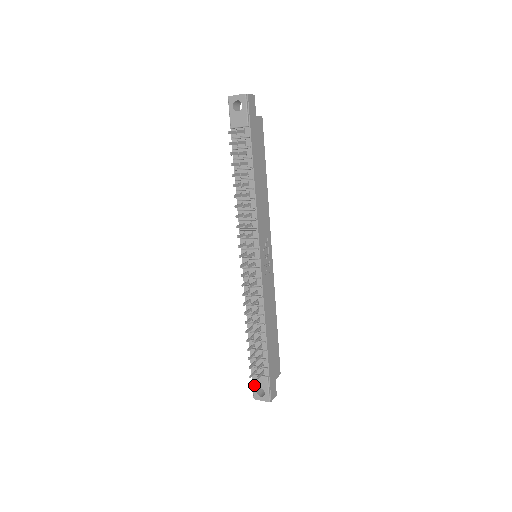
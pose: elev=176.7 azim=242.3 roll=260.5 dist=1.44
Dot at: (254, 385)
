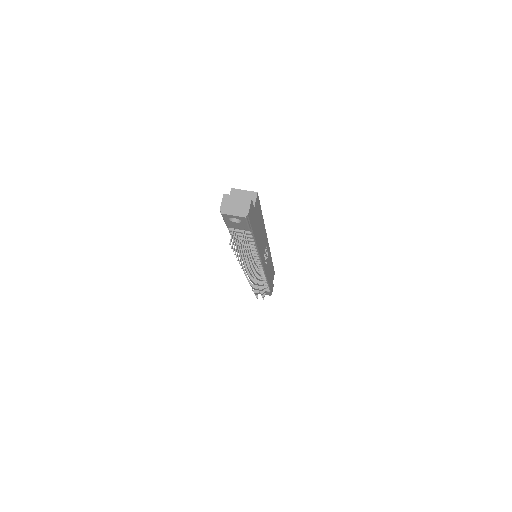
Dot at: occluded
